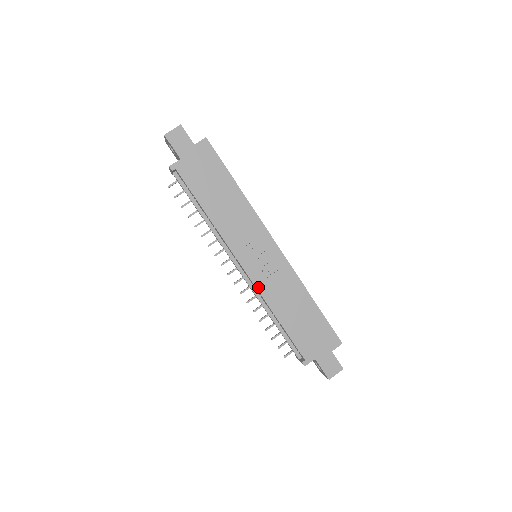
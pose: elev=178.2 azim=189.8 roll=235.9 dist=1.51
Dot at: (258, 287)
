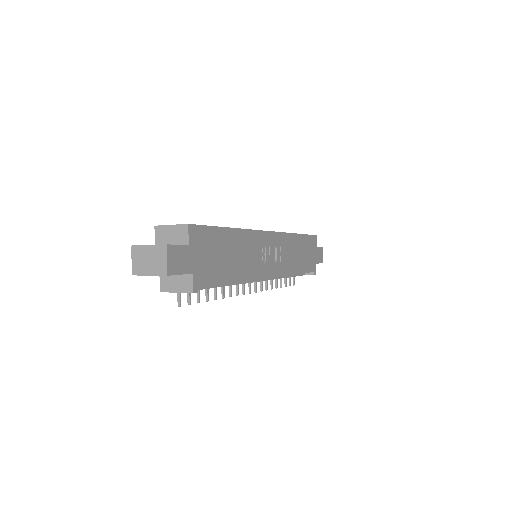
Dot at: (282, 274)
